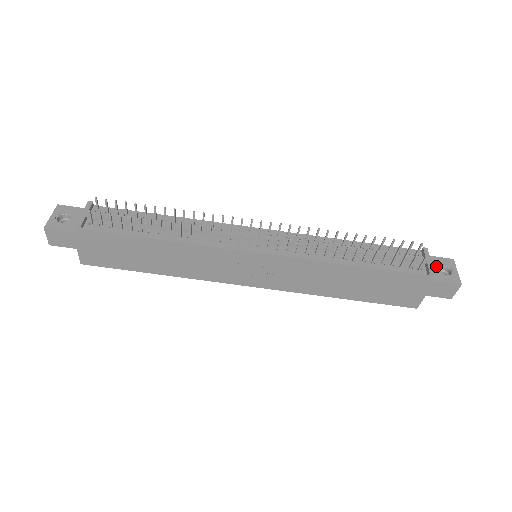
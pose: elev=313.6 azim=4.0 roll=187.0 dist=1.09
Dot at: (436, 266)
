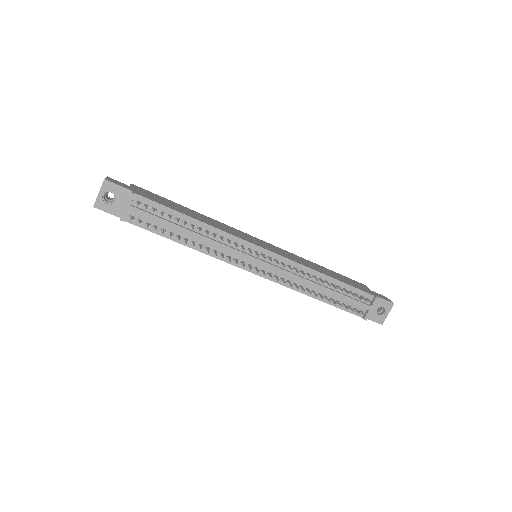
Dot at: (377, 307)
